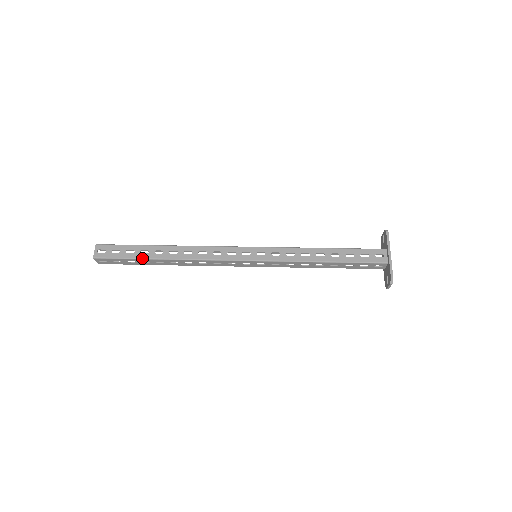
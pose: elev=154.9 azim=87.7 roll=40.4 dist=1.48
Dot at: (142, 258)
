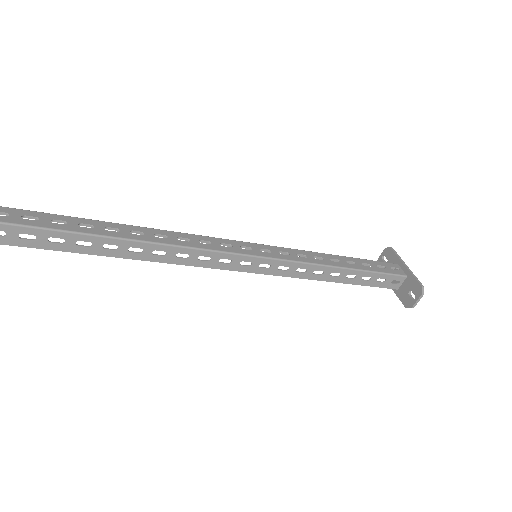
Dot at: (83, 232)
